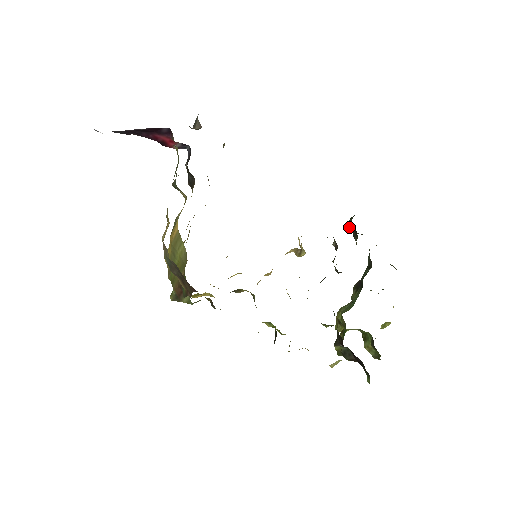
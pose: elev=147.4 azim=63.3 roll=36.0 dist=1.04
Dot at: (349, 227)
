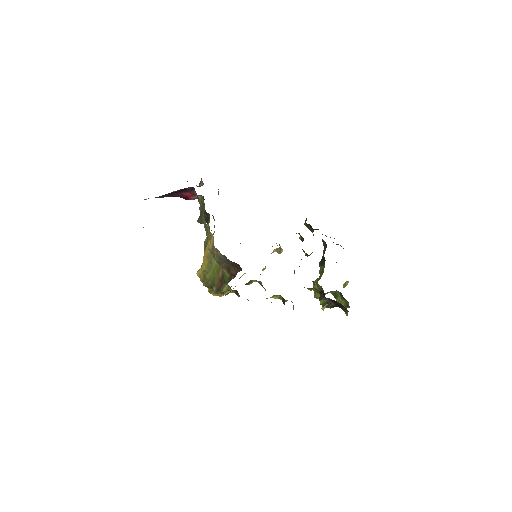
Dot at: (306, 226)
